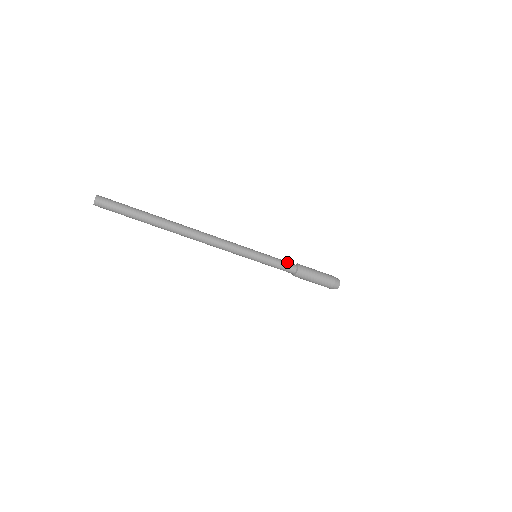
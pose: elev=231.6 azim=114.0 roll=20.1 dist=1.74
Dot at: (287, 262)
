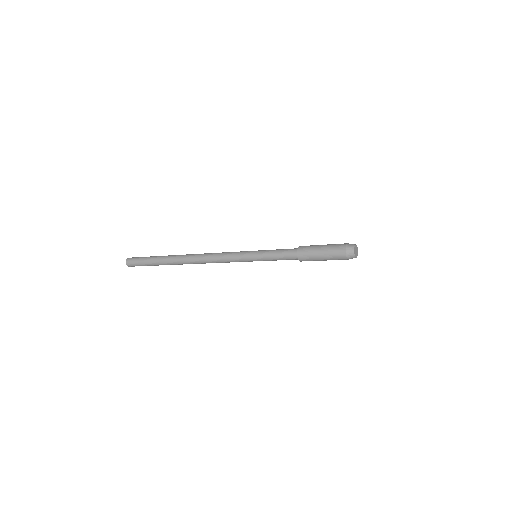
Dot at: (286, 258)
